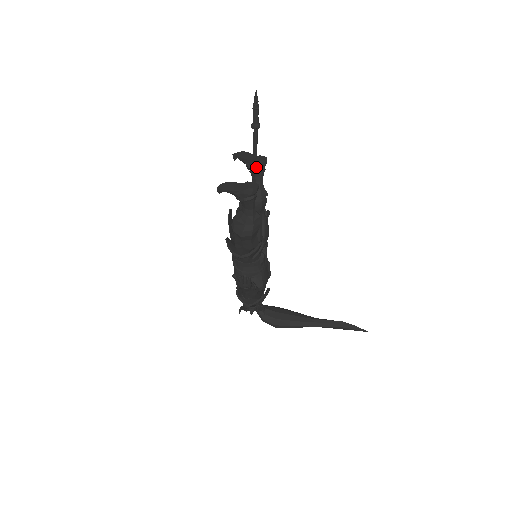
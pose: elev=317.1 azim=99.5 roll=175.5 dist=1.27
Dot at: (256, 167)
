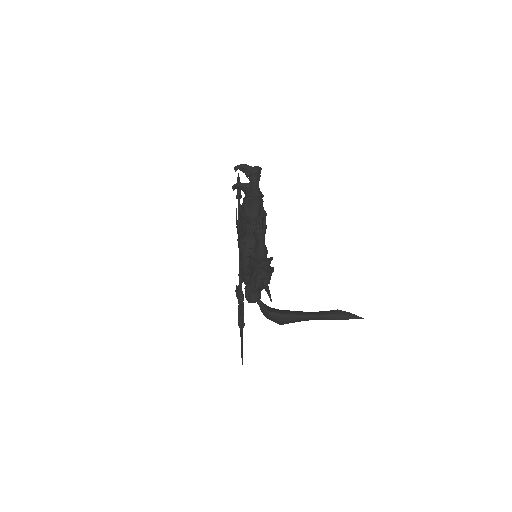
Dot at: occluded
